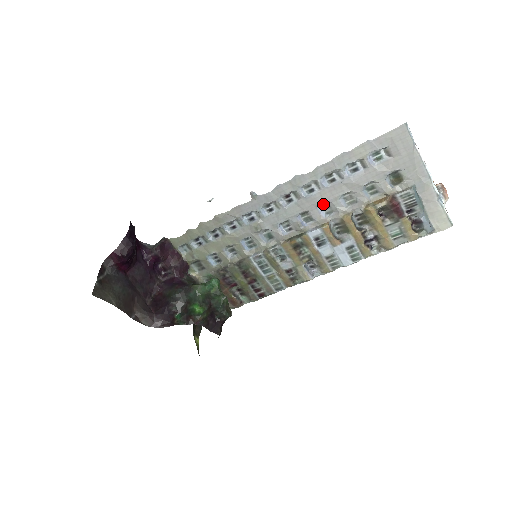
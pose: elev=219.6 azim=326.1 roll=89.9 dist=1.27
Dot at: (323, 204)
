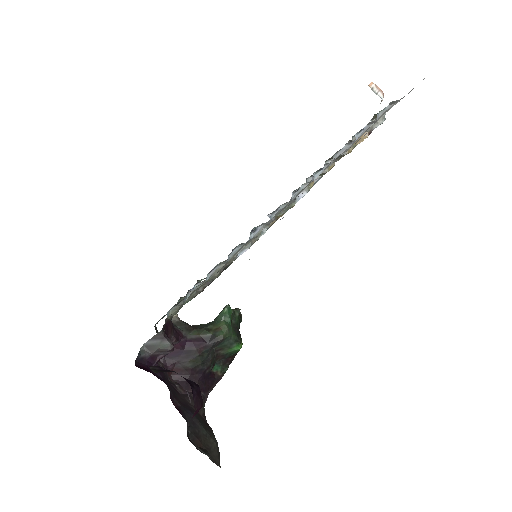
Dot at: occluded
